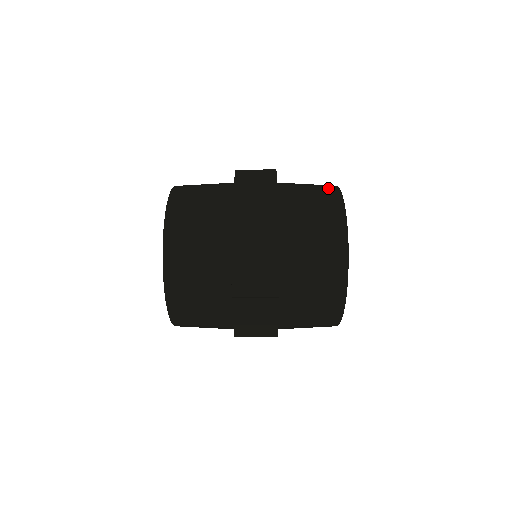
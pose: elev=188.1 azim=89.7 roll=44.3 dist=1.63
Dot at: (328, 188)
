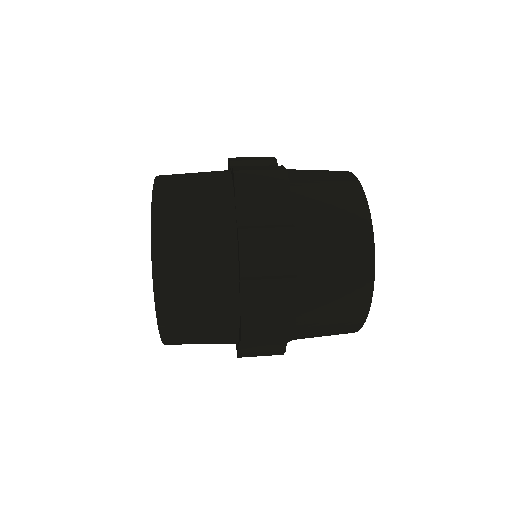
Dot at: (352, 198)
